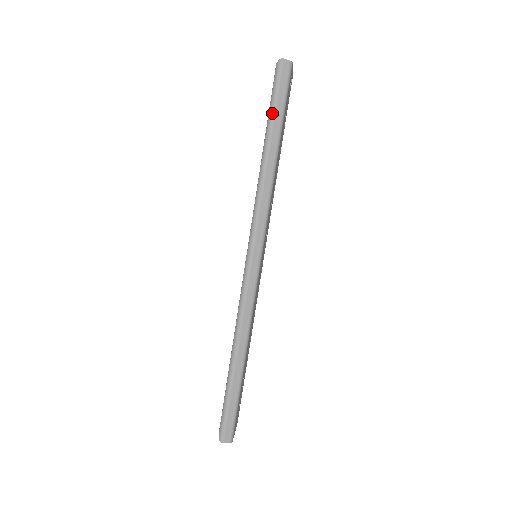
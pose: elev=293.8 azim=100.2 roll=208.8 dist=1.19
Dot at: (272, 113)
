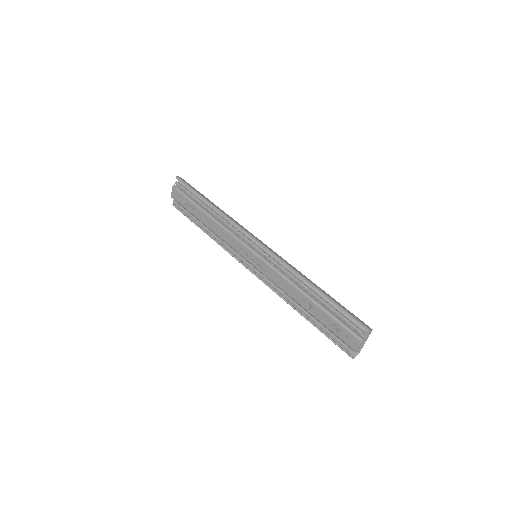
Dot at: (196, 192)
